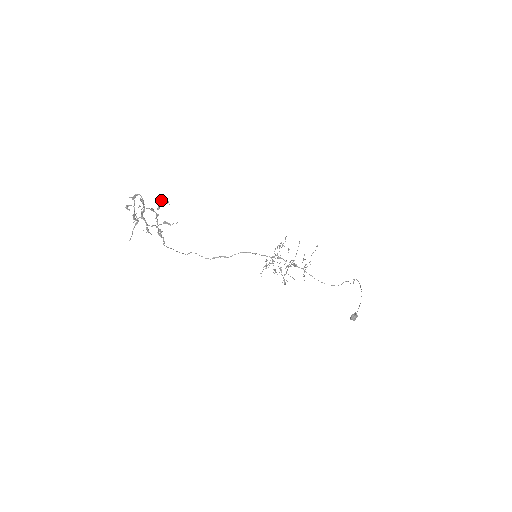
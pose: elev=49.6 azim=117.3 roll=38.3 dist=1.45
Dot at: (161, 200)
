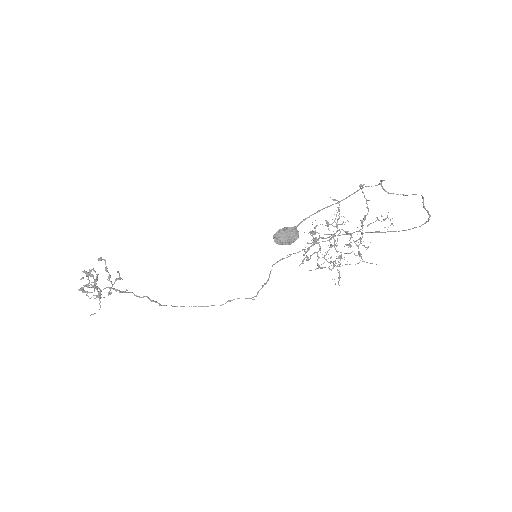
Dot at: (105, 261)
